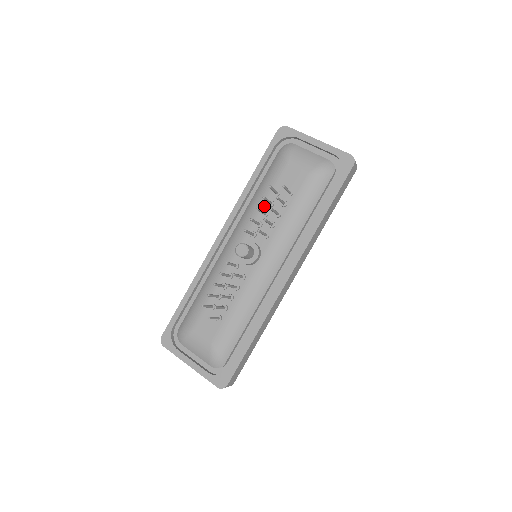
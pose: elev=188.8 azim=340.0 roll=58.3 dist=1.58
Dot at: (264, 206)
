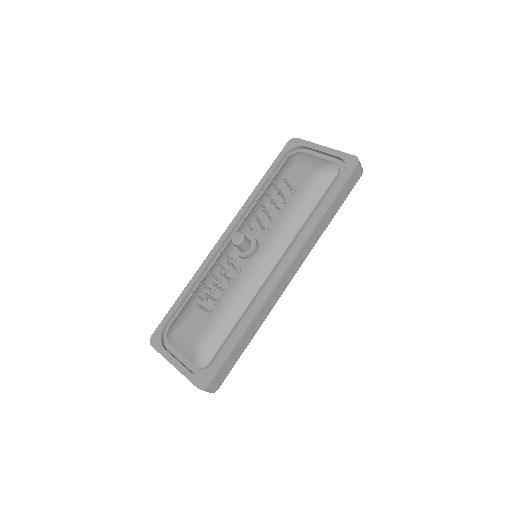
Dot at: (267, 204)
